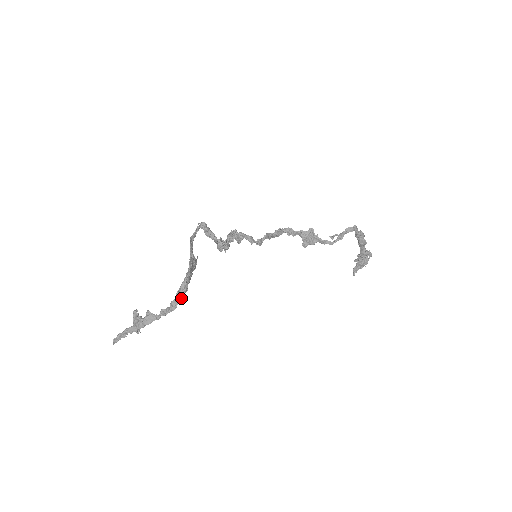
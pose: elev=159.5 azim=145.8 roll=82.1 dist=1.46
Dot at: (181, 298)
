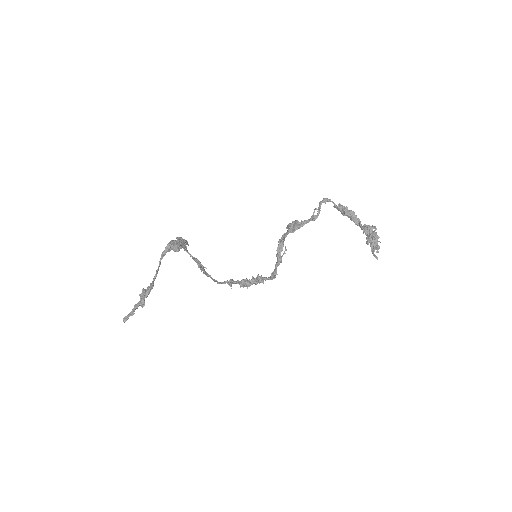
Dot at: (167, 250)
